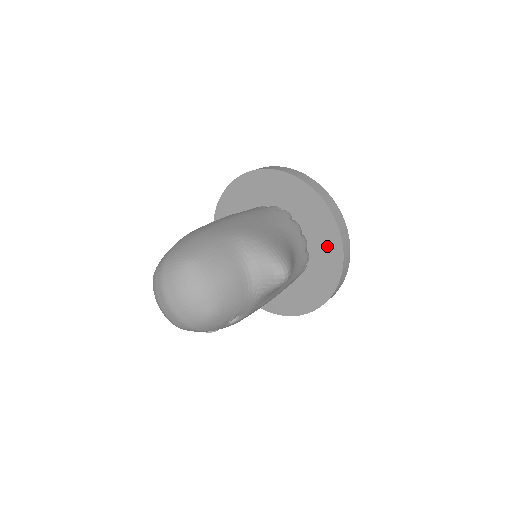
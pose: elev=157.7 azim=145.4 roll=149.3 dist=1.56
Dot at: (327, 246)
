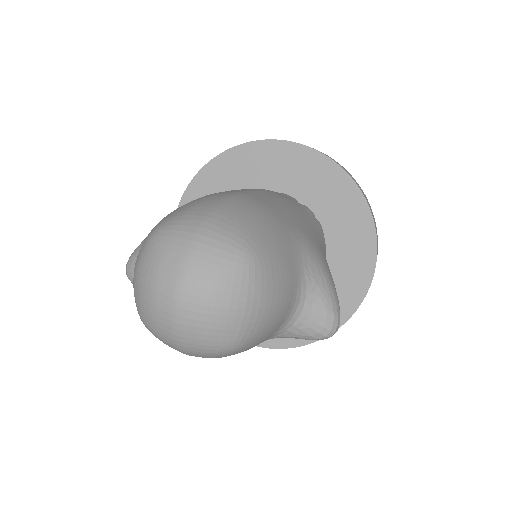
Dot at: (340, 294)
